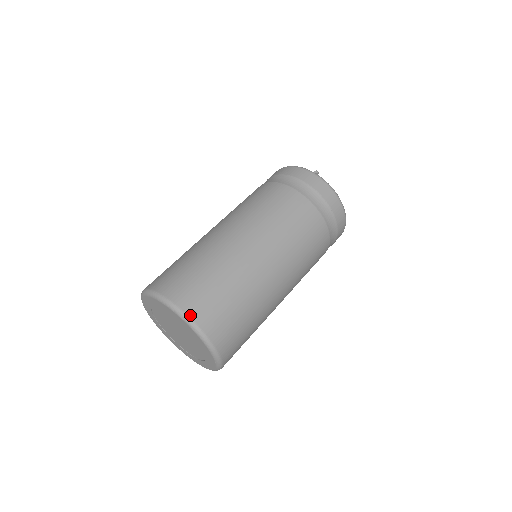
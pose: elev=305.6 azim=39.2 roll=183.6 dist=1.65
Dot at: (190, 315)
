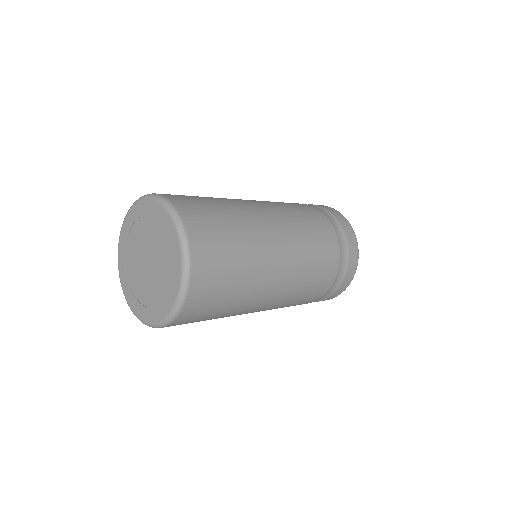
Dot at: (187, 228)
